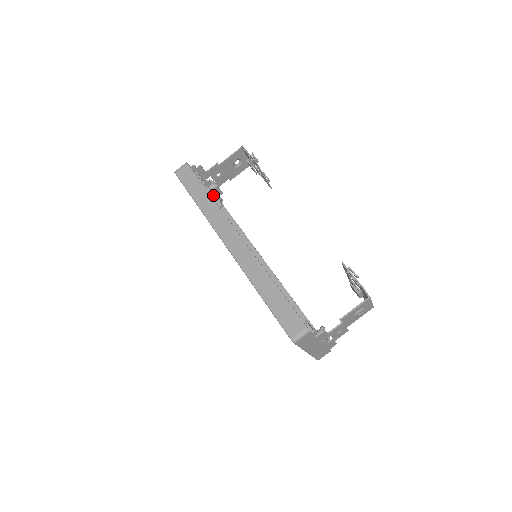
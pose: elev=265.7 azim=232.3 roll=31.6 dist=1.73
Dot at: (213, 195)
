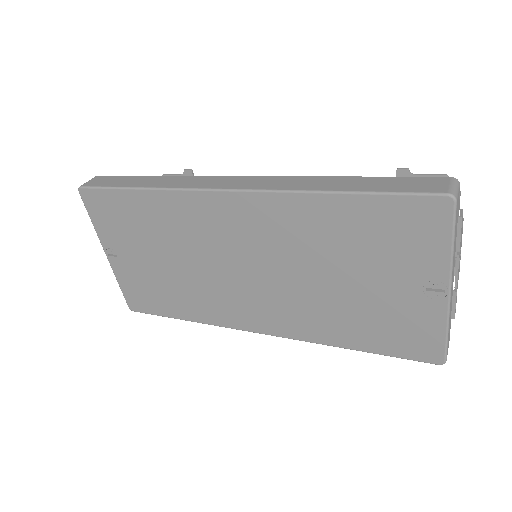
Dot at: occluded
